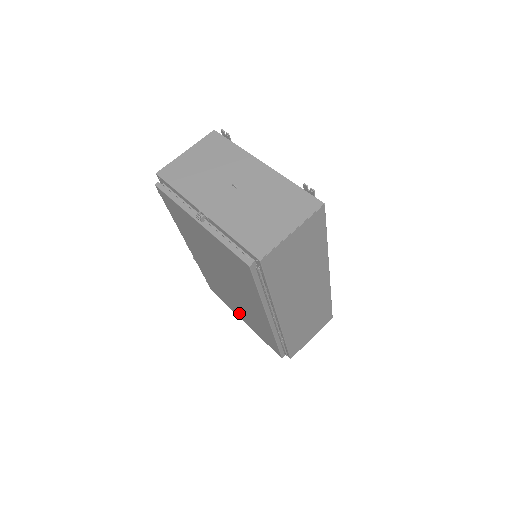
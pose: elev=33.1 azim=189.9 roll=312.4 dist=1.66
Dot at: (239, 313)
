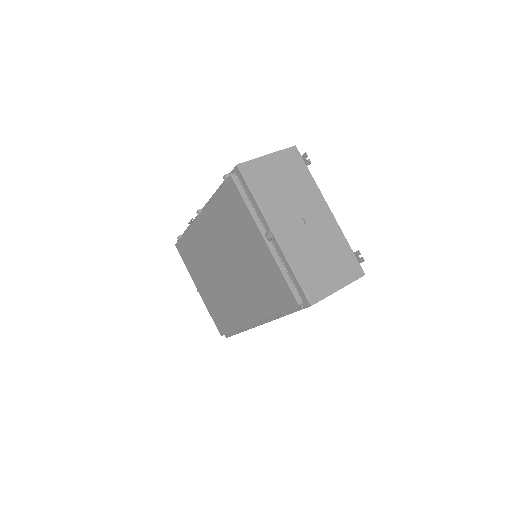
Dot at: (201, 284)
